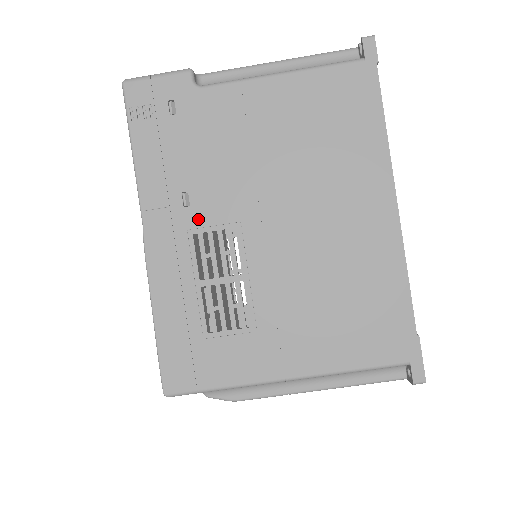
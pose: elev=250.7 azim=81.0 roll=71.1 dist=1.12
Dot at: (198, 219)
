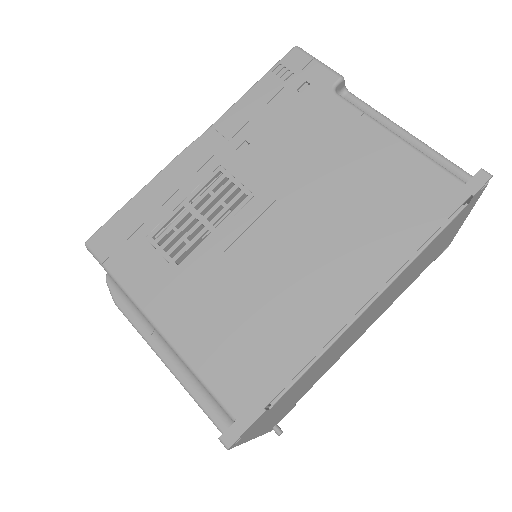
Dot at: (234, 165)
